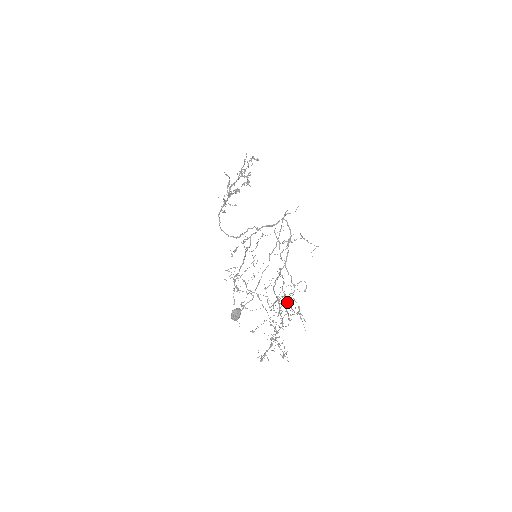
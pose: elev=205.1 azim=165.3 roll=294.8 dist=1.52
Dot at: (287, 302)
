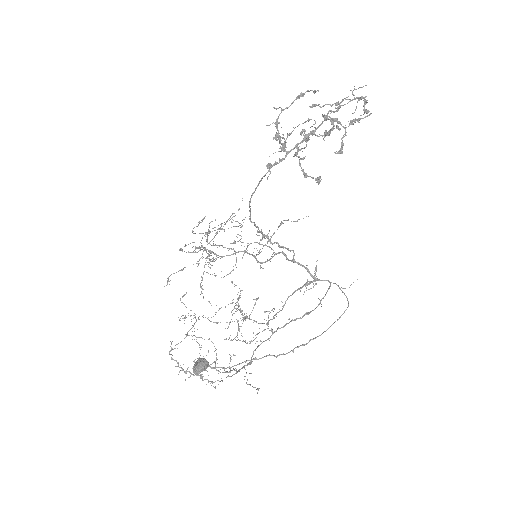
Dot at: (240, 312)
